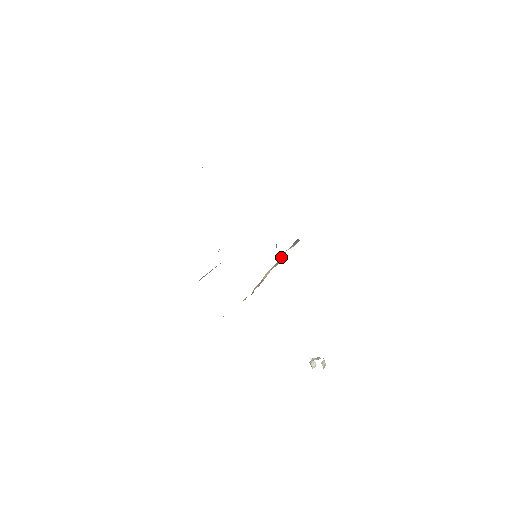
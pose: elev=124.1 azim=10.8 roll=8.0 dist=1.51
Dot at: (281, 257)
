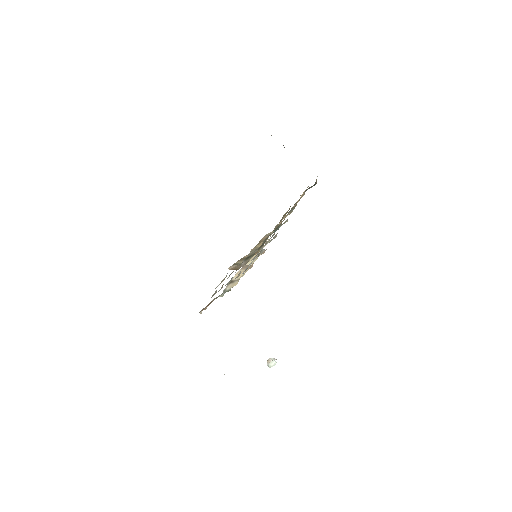
Dot at: (249, 261)
